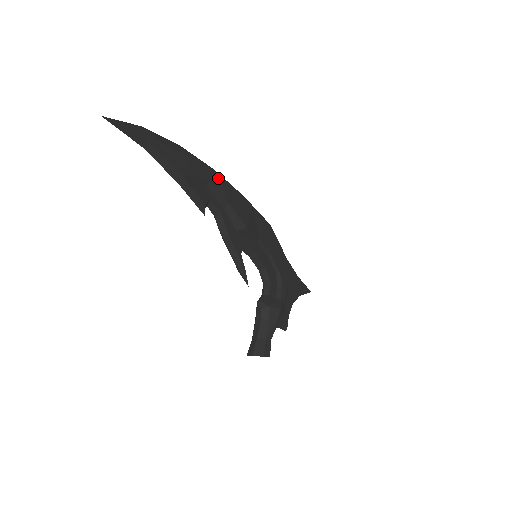
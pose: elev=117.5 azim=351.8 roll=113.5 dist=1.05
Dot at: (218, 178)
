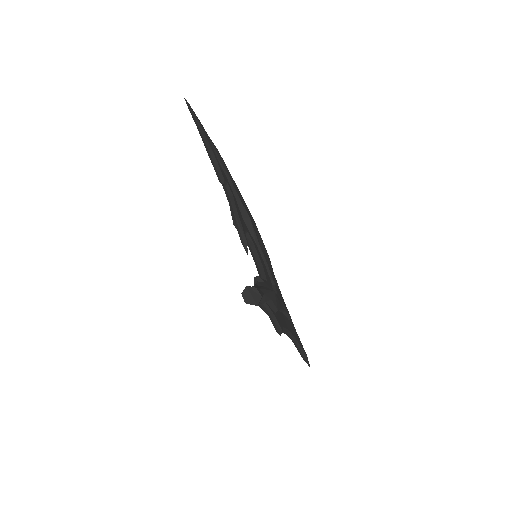
Dot at: (234, 181)
